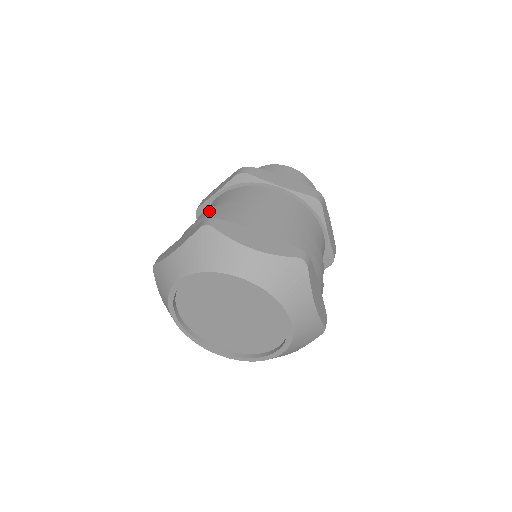
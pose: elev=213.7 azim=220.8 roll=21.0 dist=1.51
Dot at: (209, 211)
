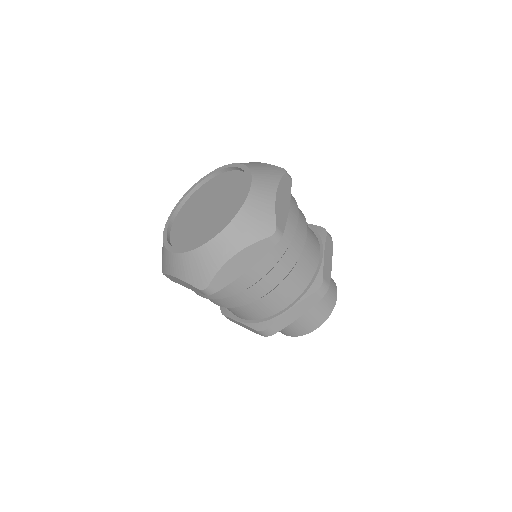
Dot at: occluded
